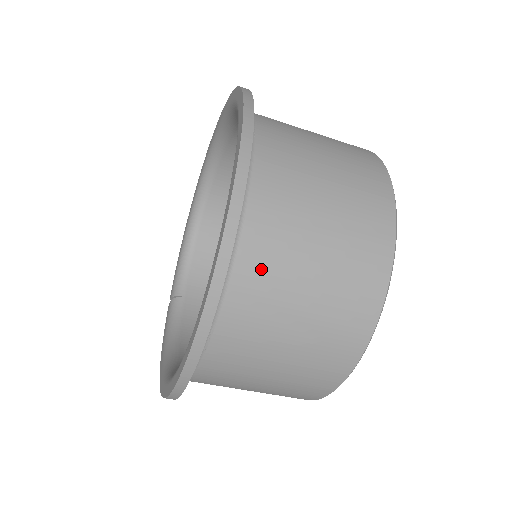
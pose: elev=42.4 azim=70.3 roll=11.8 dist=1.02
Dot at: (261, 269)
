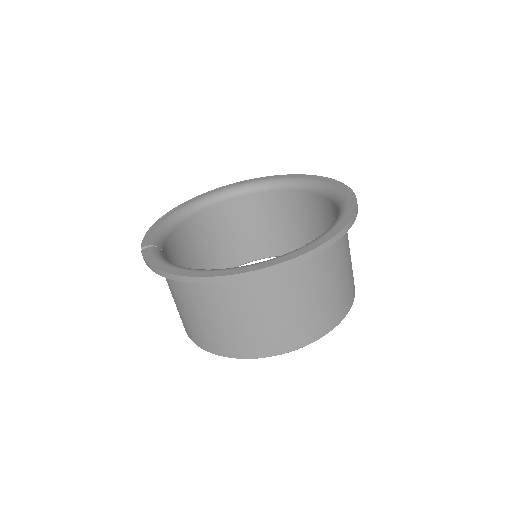
Dot at: (343, 240)
